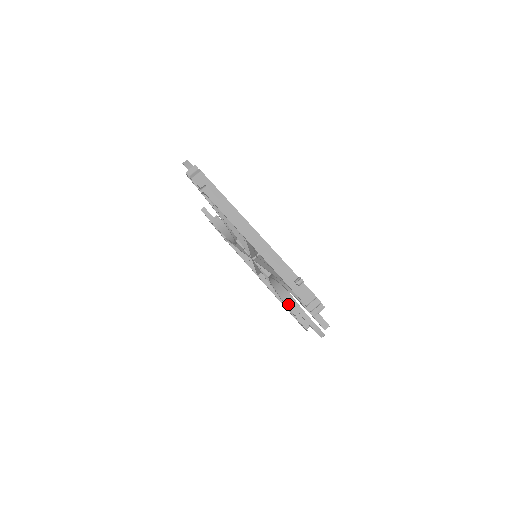
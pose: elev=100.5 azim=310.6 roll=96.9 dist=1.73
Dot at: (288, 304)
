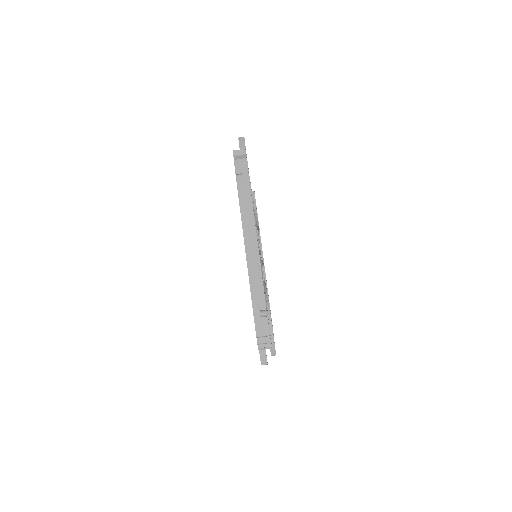
Dot at: occluded
